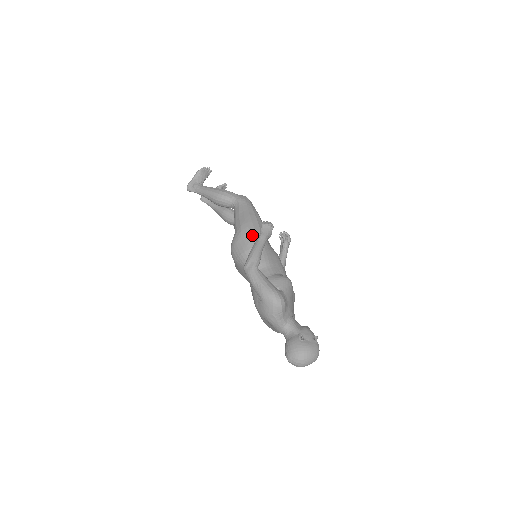
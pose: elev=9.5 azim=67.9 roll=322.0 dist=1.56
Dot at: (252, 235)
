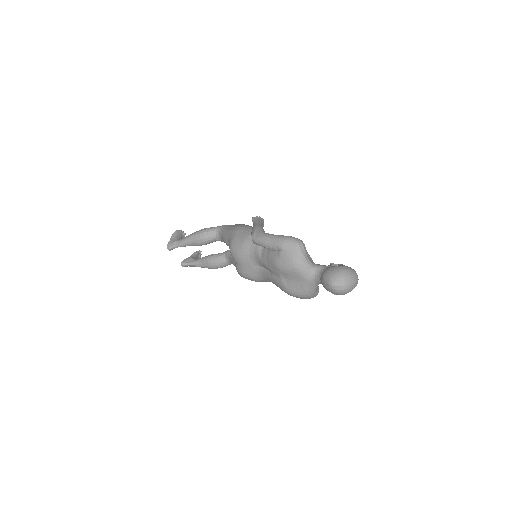
Dot at: (247, 228)
